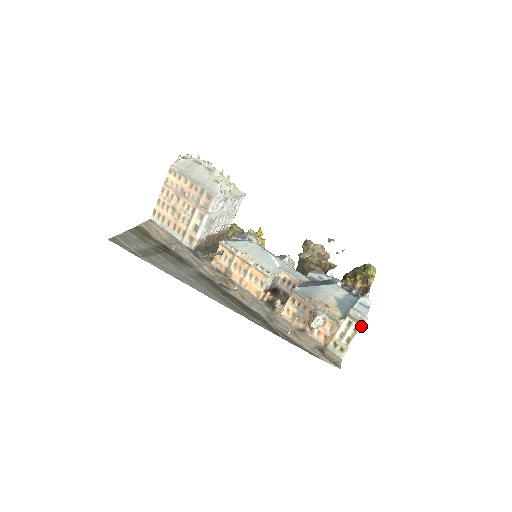
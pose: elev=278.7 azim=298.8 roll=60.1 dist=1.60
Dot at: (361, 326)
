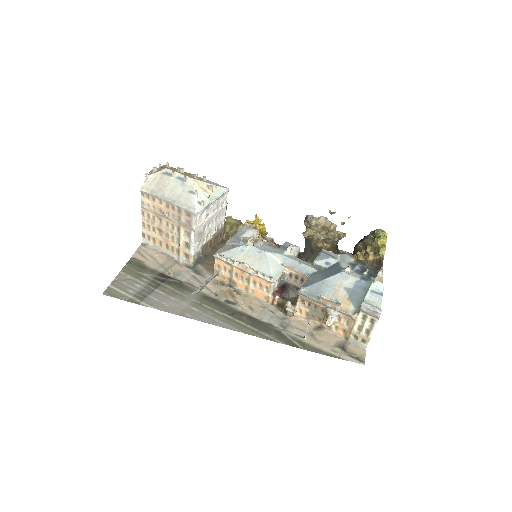
Dot at: (377, 318)
